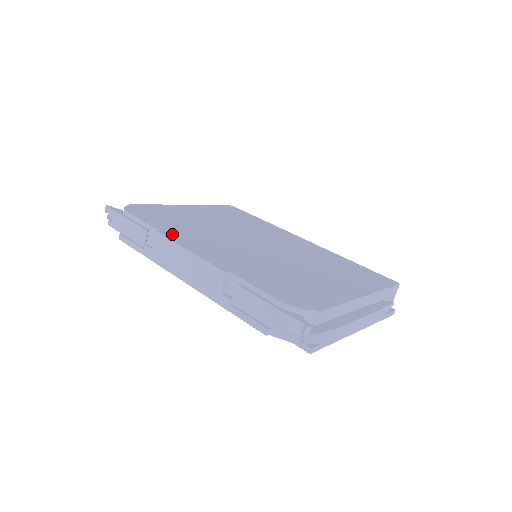
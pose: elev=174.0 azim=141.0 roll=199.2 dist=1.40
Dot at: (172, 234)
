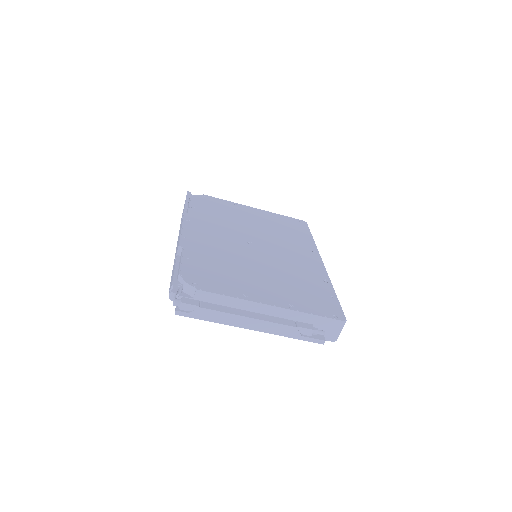
Dot at: (193, 217)
